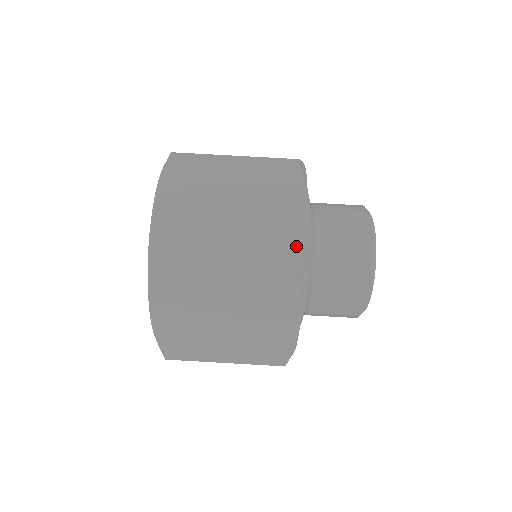
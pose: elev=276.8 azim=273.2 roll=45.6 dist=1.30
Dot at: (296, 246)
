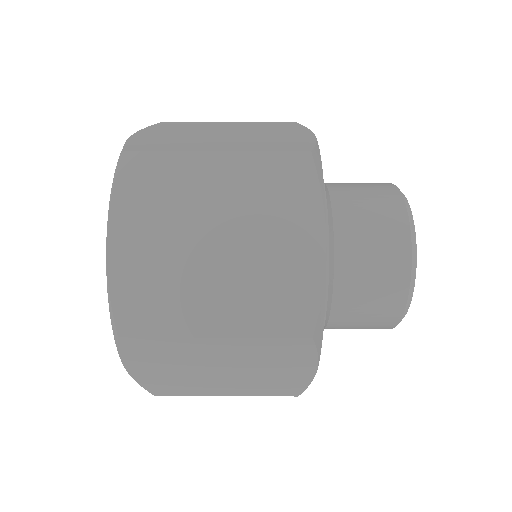
Dot at: (306, 142)
